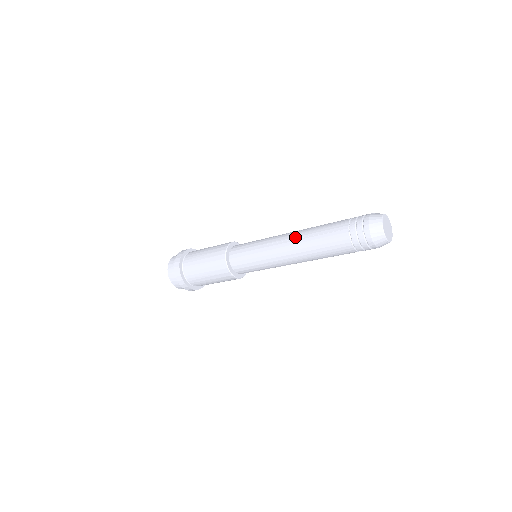
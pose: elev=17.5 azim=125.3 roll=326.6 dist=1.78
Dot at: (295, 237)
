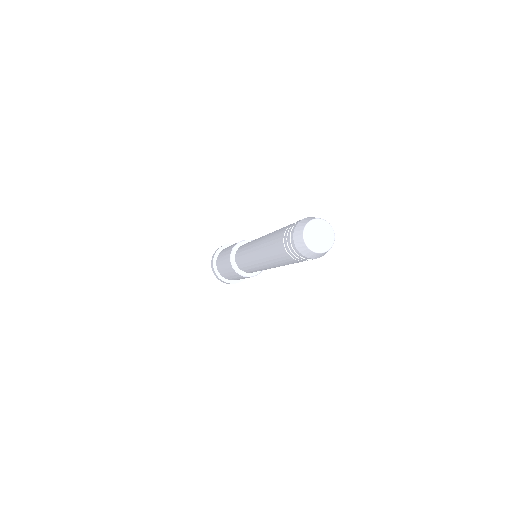
Dot at: (260, 245)
